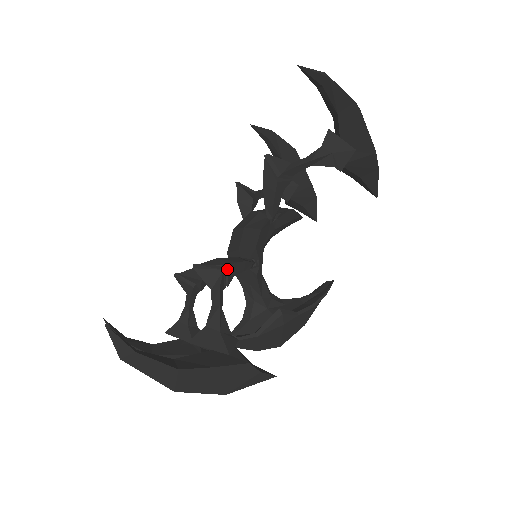
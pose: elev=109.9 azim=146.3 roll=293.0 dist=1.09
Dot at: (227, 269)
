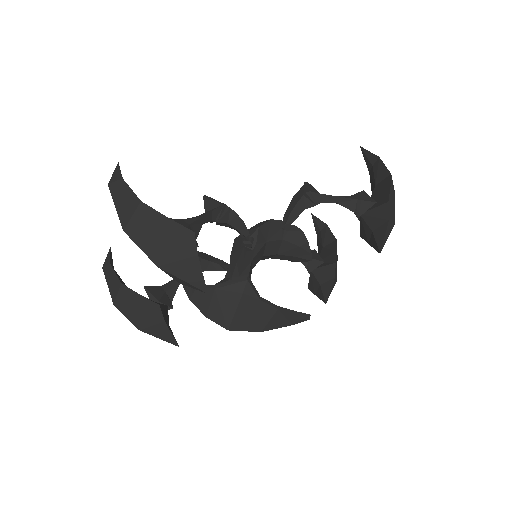
Dot at: (227, 210)
